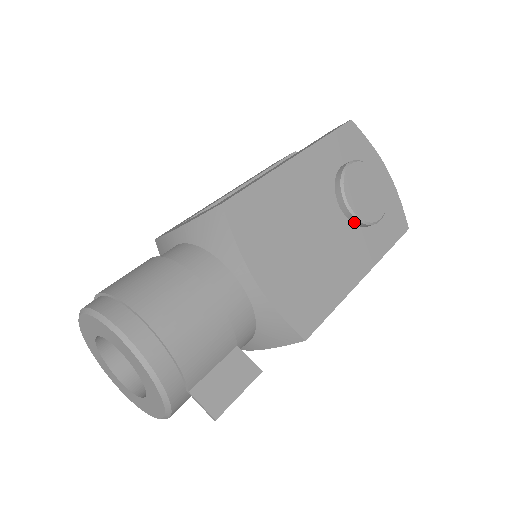
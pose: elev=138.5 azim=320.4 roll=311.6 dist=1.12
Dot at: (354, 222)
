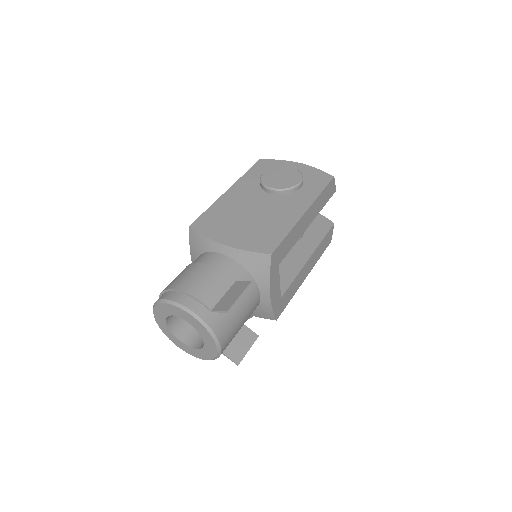
Dot at: (283, 194)
